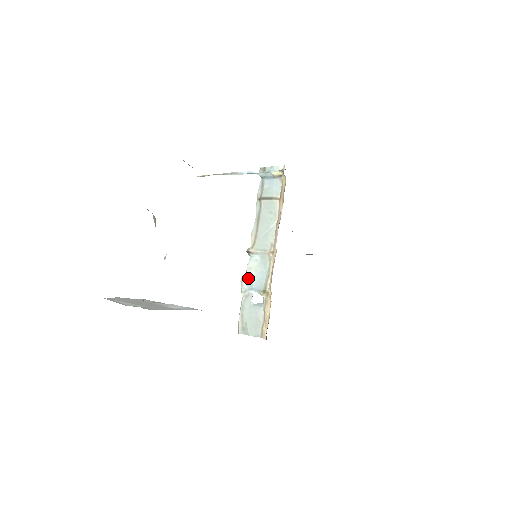
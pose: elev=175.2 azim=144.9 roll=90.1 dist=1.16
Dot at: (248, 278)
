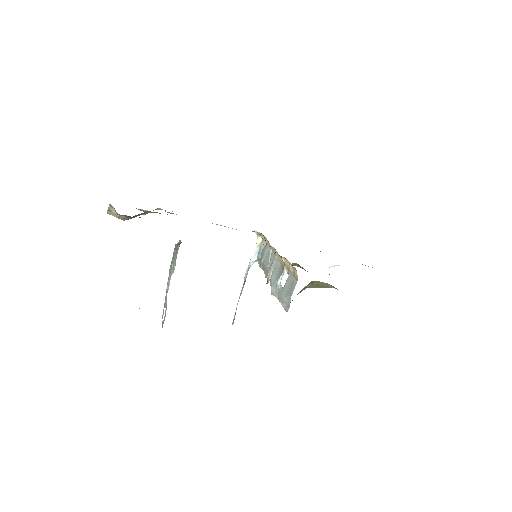
Dot at: (273, 285)
